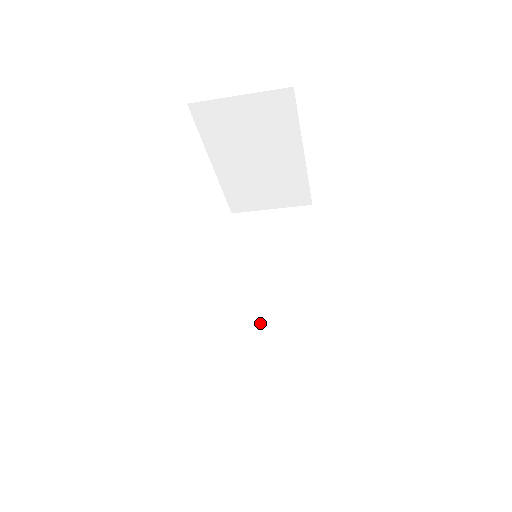
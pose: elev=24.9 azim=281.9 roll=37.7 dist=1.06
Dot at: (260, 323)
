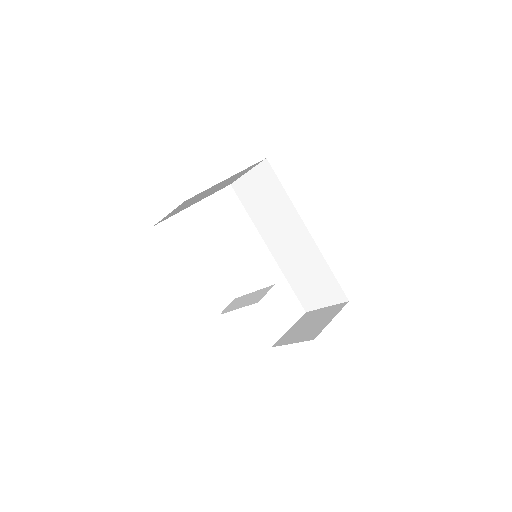
Dot at: (292, 256)
